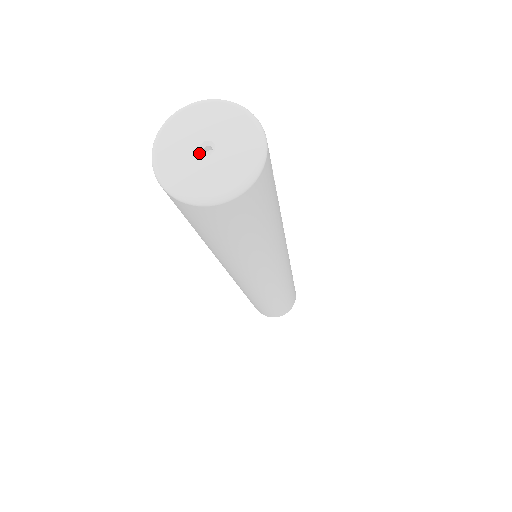
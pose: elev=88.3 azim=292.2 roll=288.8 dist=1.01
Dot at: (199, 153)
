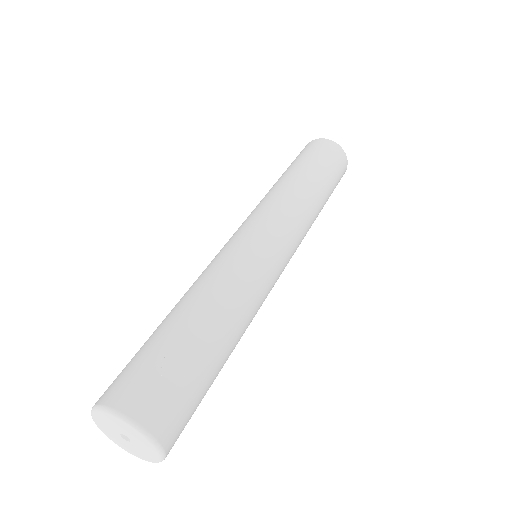
Dot at: (125, 440)
